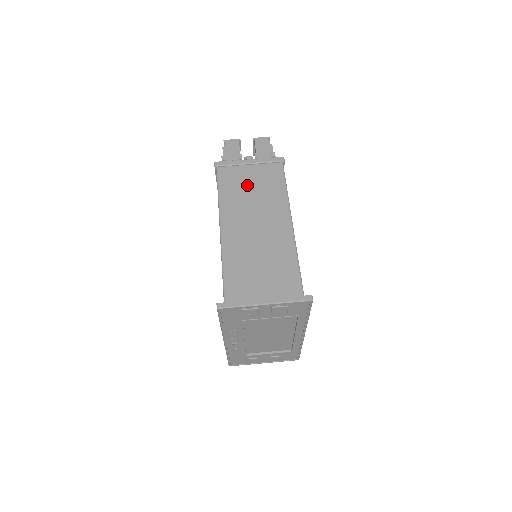
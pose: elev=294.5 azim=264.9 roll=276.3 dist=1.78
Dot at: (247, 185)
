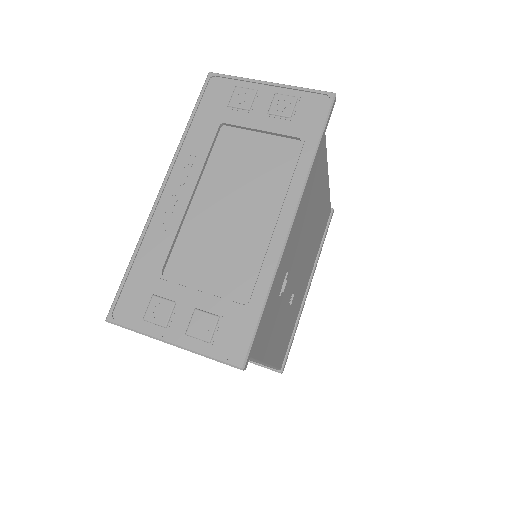
Dot at: occluded
